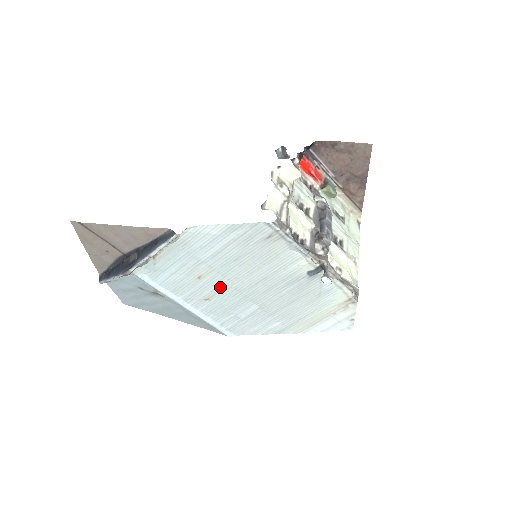
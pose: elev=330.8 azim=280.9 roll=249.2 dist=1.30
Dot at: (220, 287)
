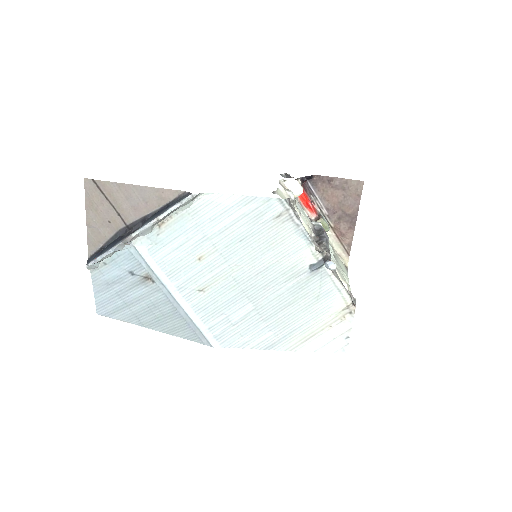
Dot at: (219, 275)
